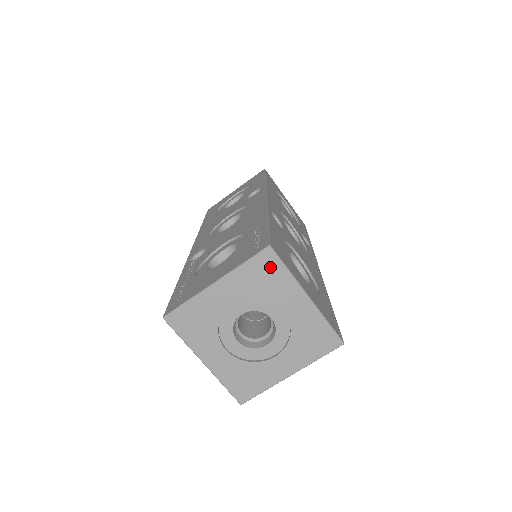
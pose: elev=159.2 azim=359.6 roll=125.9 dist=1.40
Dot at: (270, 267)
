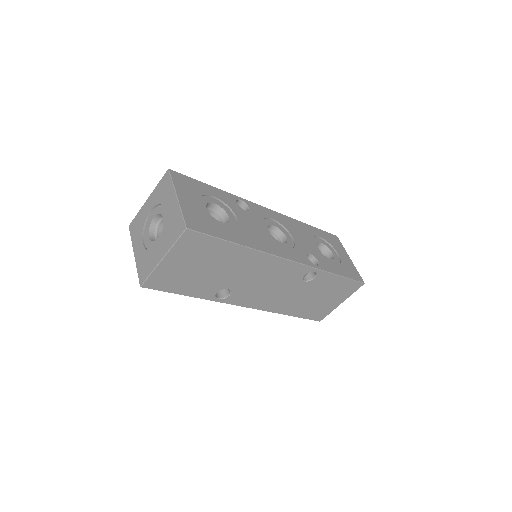
Dot at: (166, 182)
